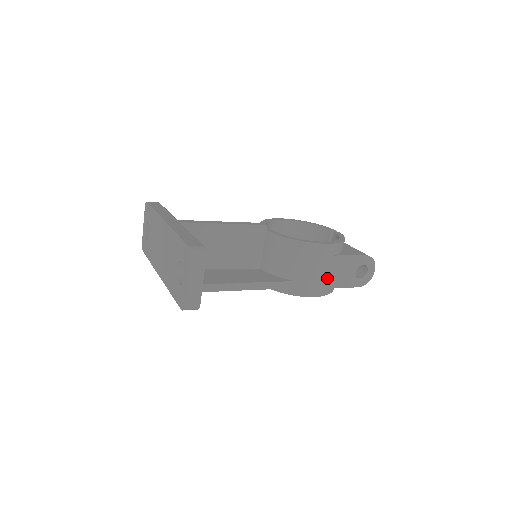
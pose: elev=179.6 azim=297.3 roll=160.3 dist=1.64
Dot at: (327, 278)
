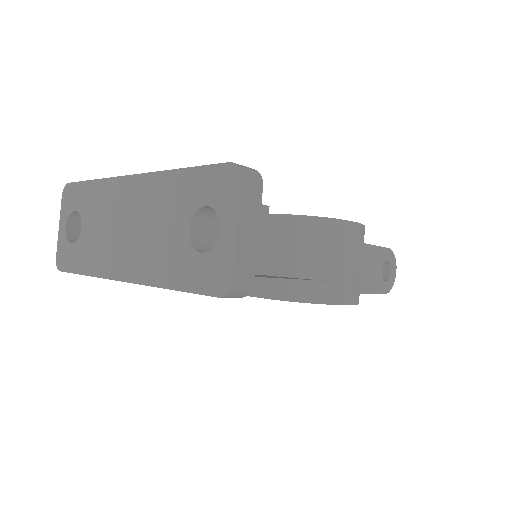
Dot at: (358, 277)
